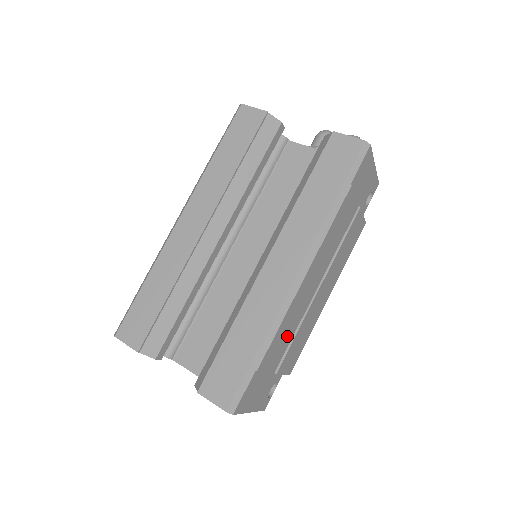
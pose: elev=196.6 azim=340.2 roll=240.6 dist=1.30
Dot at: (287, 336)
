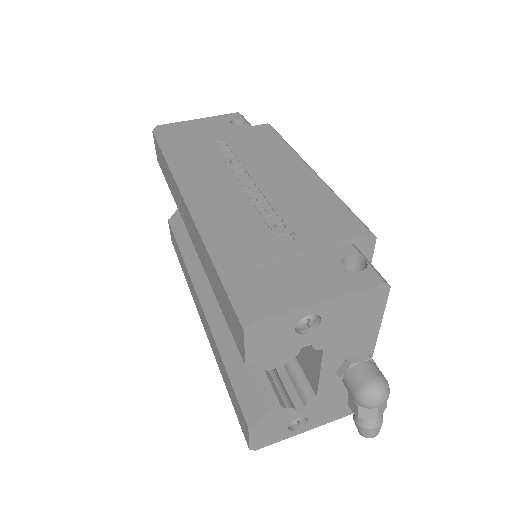
Dot at: occluded
